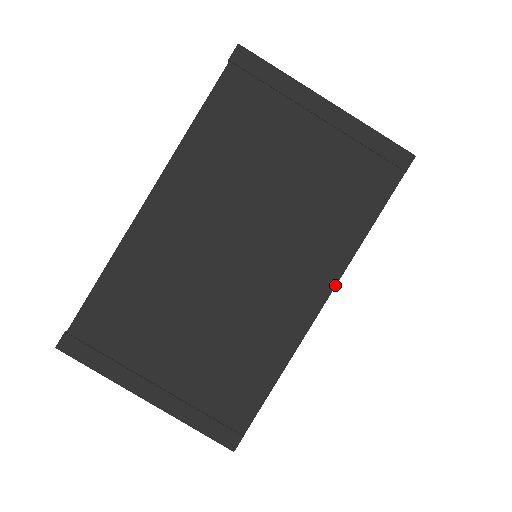
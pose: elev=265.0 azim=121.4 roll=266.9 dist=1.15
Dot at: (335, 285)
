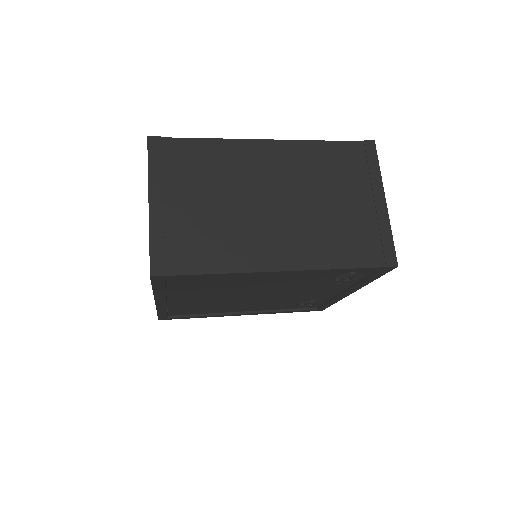
Dot at: (297, 270)
